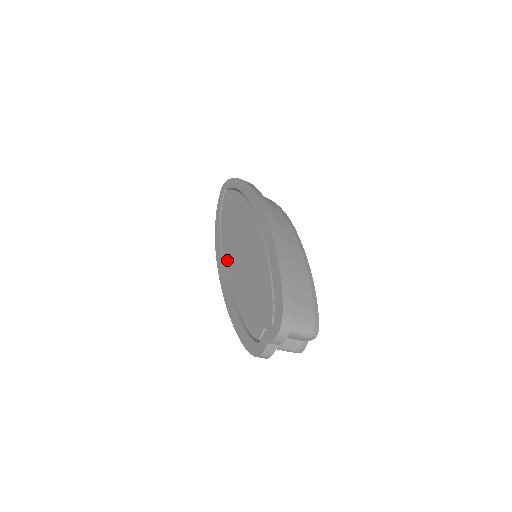
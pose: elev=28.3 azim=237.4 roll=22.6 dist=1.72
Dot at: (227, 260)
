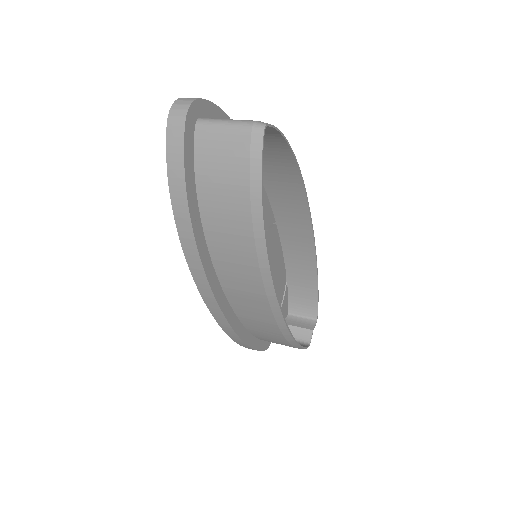
Dot at: occluded
